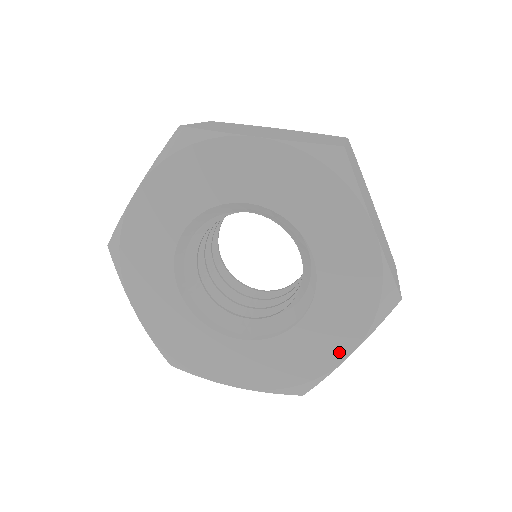
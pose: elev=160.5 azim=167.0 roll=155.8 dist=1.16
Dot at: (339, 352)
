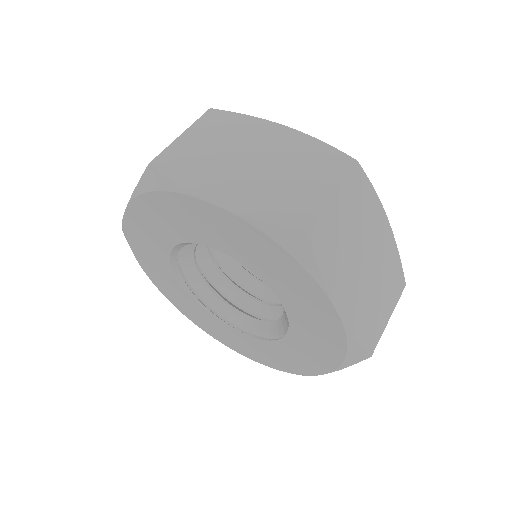
Dot at: (233, 346)
